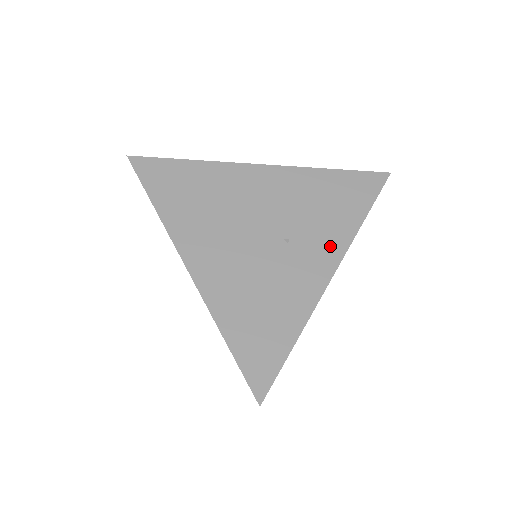
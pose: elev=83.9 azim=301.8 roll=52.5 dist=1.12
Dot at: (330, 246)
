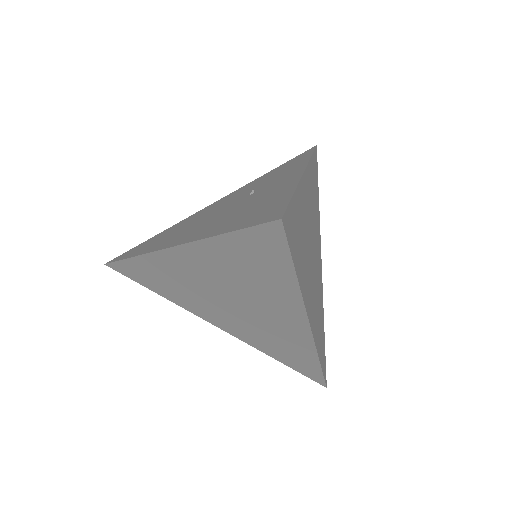
Dot at: (291, 172)
